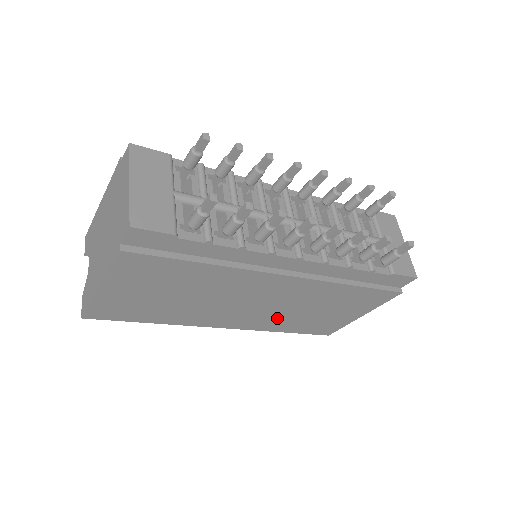
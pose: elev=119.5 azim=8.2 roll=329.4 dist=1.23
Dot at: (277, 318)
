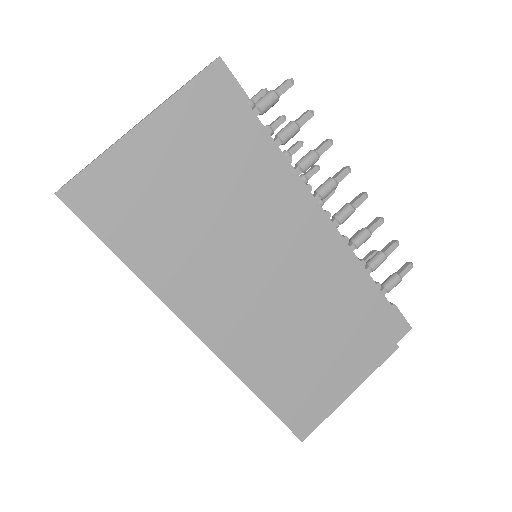
Dot at: (266, 343)
